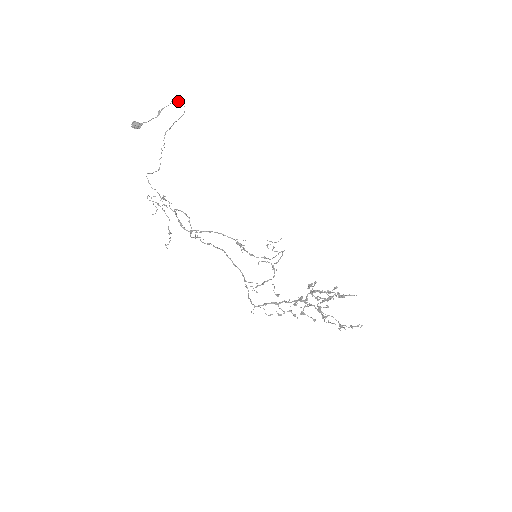
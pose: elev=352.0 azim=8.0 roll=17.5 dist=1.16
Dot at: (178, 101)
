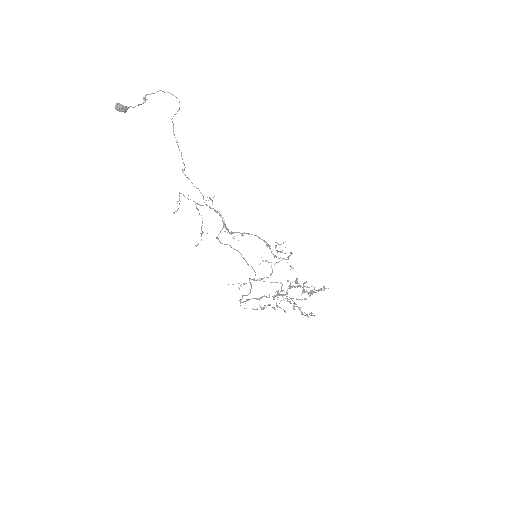
Dot at: (168, 92)
